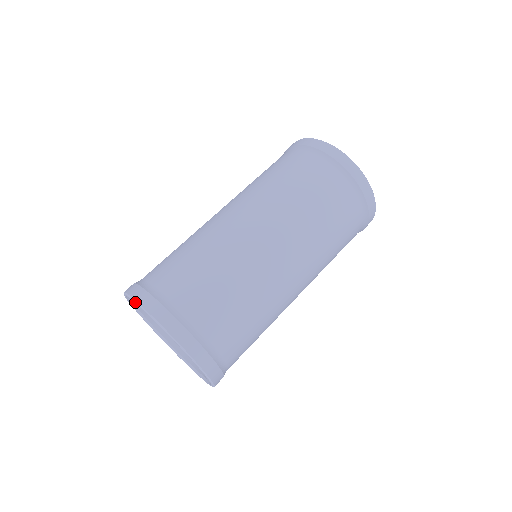
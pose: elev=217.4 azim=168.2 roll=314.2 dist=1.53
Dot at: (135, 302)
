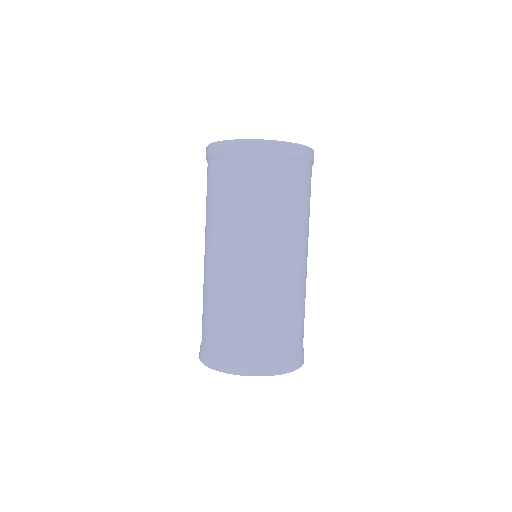
Dot at: occluded
